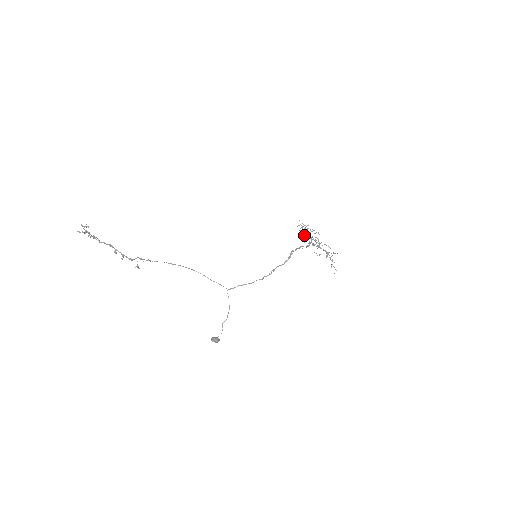
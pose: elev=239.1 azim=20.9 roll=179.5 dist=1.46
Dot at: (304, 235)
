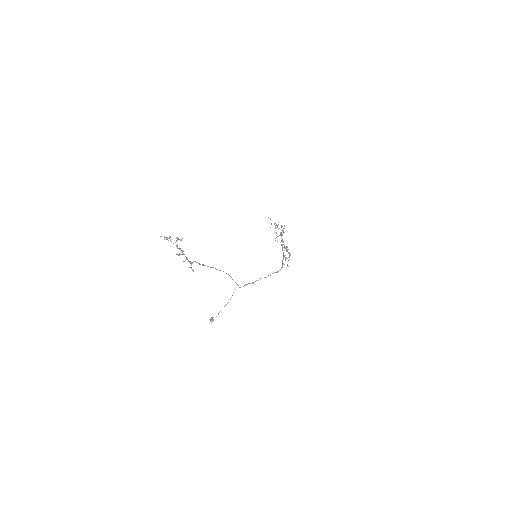
Dot at: occluded
